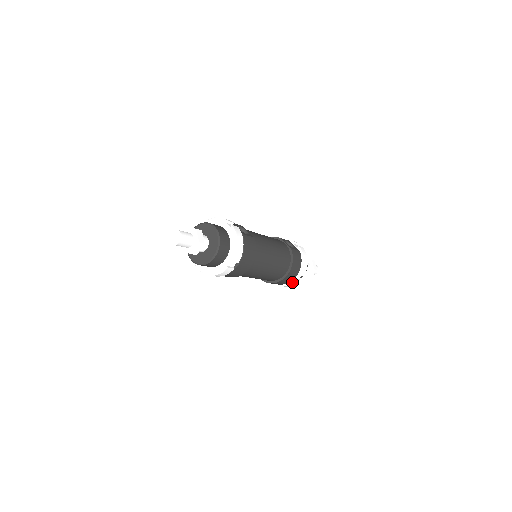
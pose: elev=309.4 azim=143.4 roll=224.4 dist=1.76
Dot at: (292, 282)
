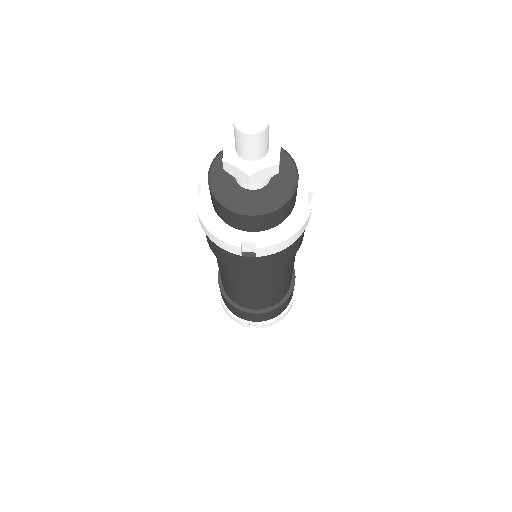
Dot at: (291, 302)
